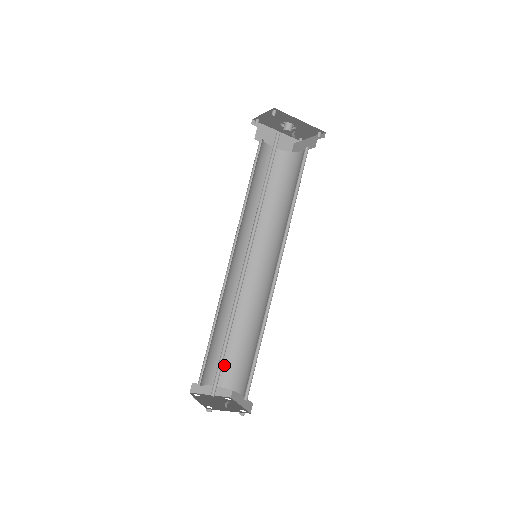
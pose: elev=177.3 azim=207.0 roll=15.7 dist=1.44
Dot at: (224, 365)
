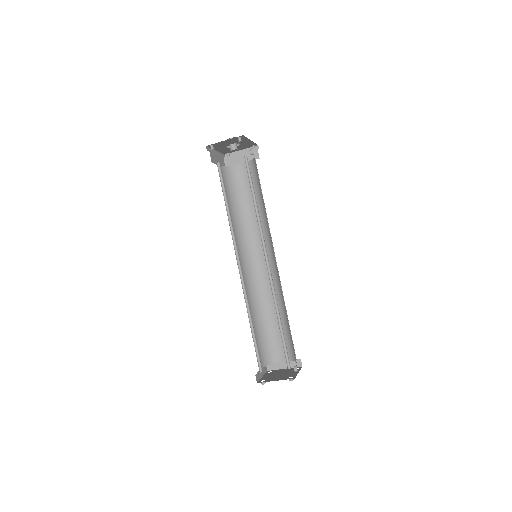
Dot at: (259, 350)
